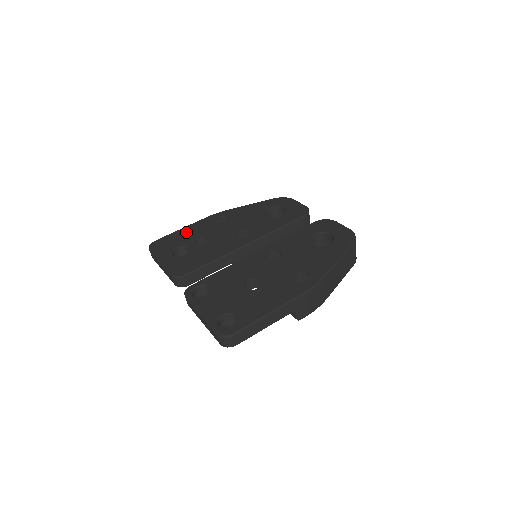
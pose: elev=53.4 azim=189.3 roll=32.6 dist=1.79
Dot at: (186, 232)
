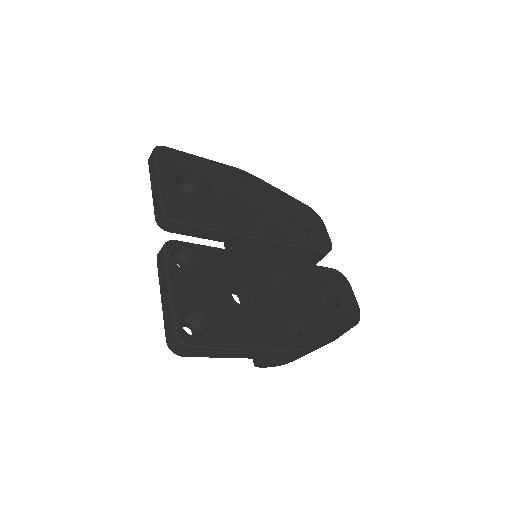
Dot at: (204, 166)
